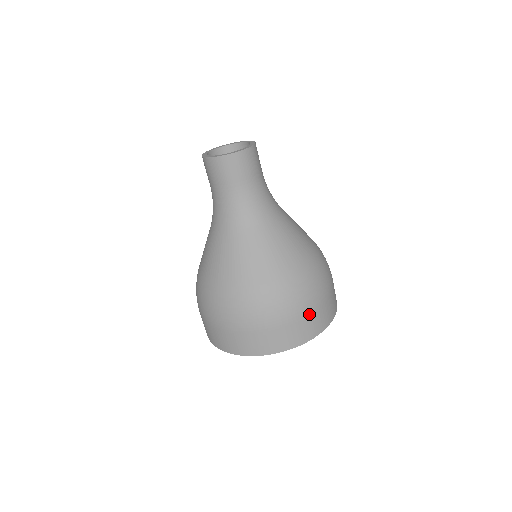
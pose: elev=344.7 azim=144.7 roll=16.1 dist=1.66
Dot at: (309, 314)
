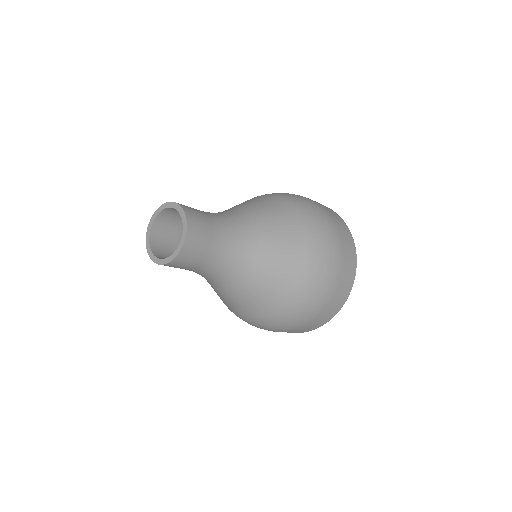
Dot at: (330, 301)
